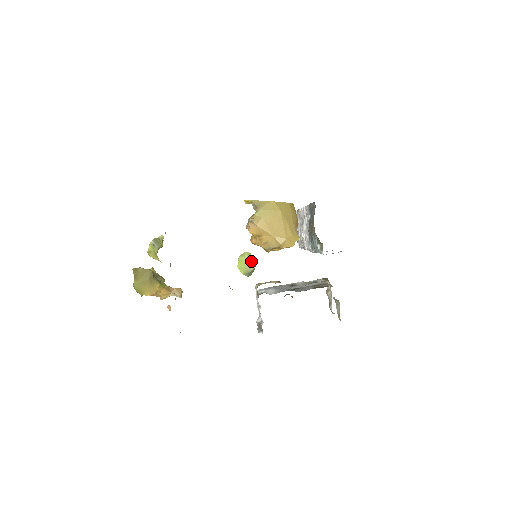
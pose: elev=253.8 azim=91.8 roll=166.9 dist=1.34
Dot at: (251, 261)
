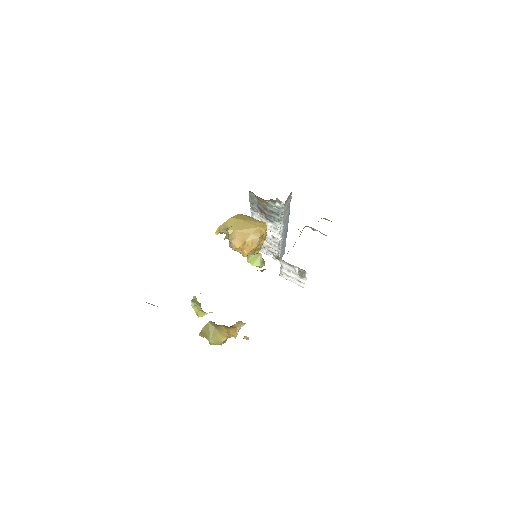
Dot at: (255, 254)
